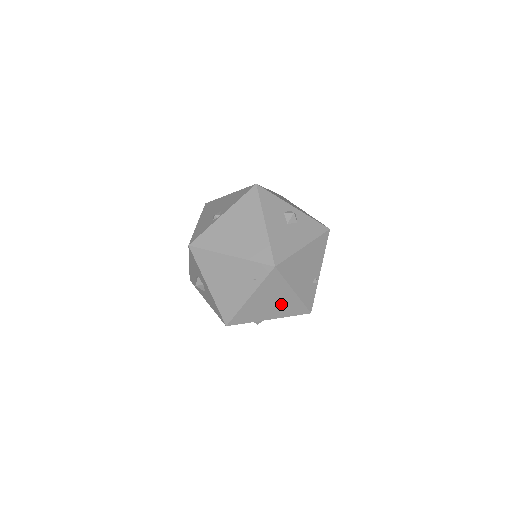
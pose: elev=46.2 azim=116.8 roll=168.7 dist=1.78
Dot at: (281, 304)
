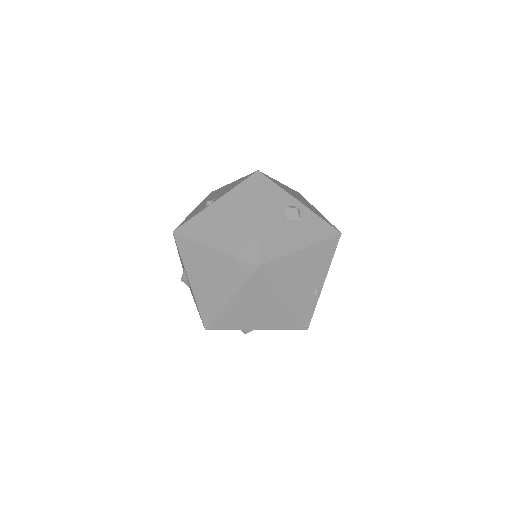
Dot at: (270, 313)
